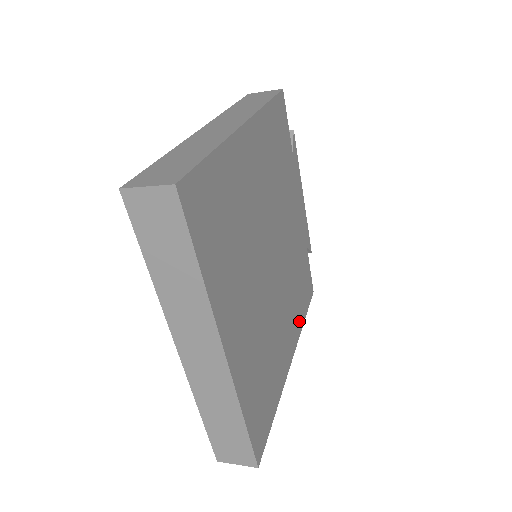
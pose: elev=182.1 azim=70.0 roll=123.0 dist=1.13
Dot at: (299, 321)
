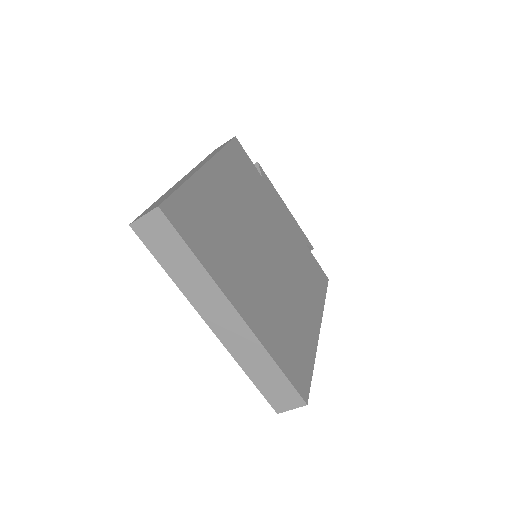
Dot at: (318, 301)
